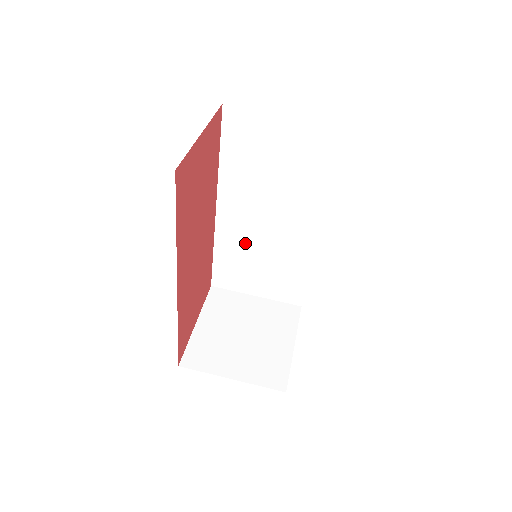
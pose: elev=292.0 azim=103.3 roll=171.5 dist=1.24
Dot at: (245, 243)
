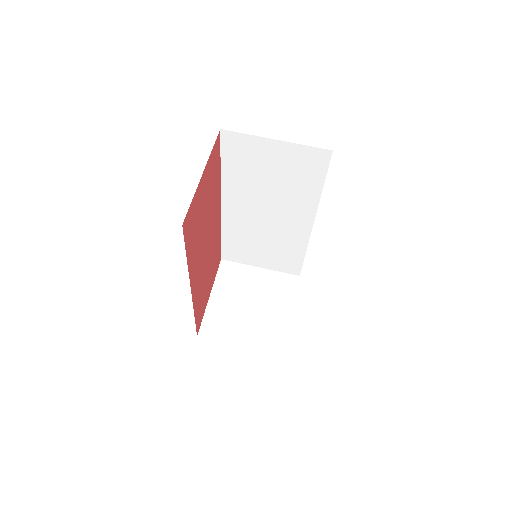
Dot at: (248, 230)
